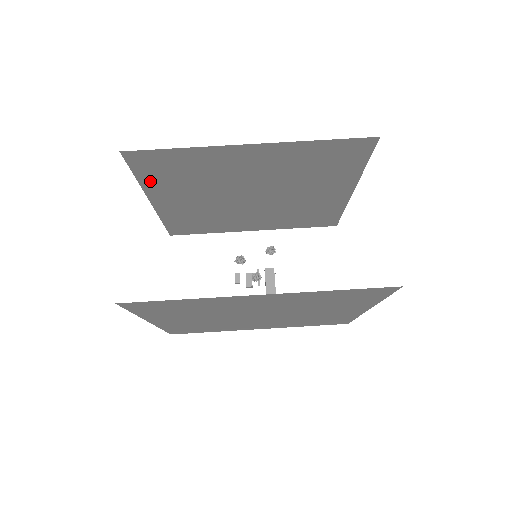
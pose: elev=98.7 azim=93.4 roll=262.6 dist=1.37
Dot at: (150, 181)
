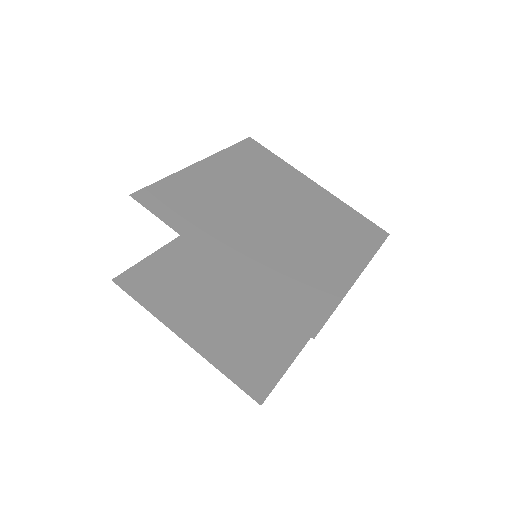
Dot at: (156, 306)
